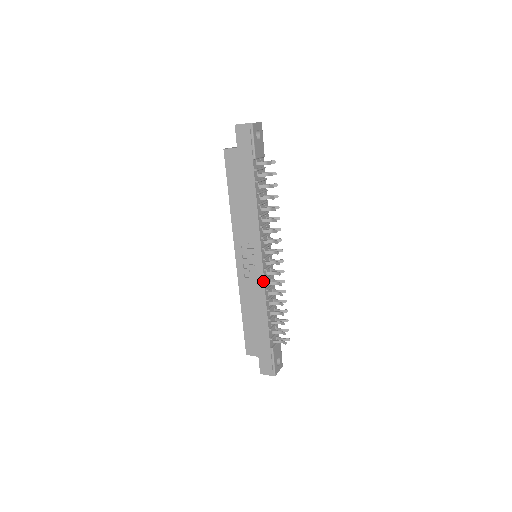
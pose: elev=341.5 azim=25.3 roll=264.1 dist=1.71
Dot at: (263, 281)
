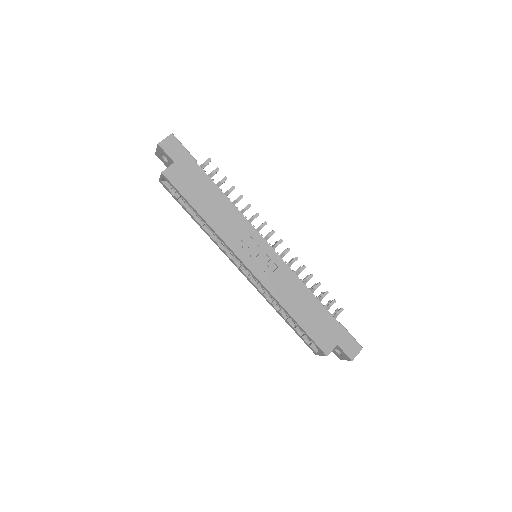
Dot at: (285, 264)
